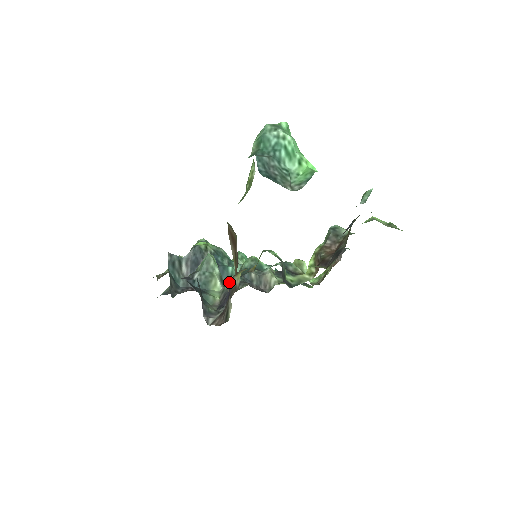
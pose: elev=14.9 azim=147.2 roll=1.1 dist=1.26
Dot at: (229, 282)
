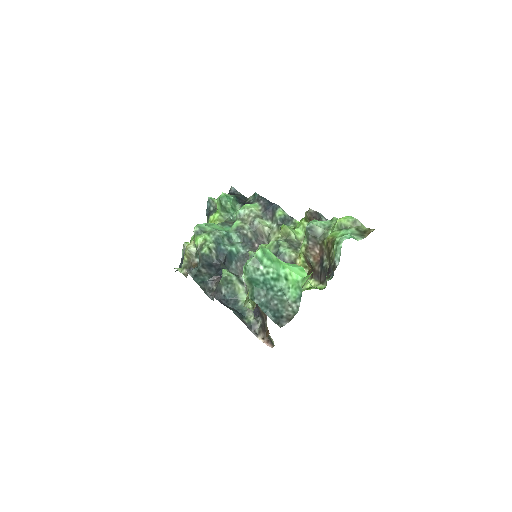
Dot at: occluded
